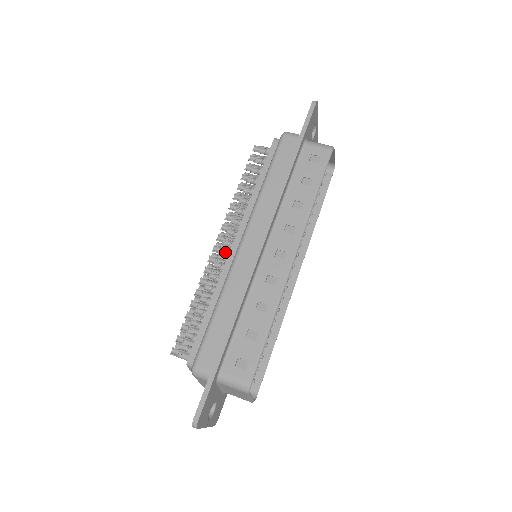
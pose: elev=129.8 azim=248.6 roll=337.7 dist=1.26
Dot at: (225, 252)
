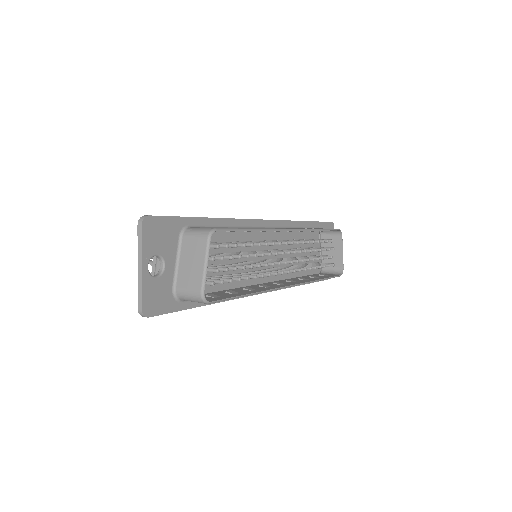
Dot at: occluded
